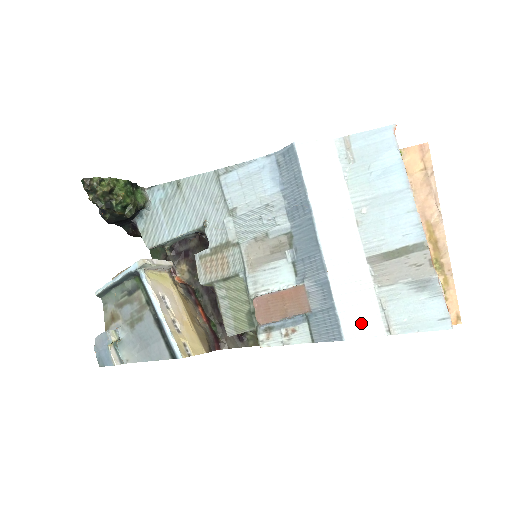
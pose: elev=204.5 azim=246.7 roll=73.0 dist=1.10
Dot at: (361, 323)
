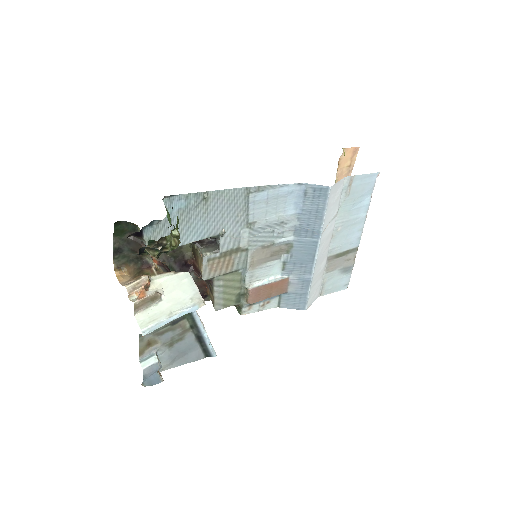
Dot at: (314, 297)
